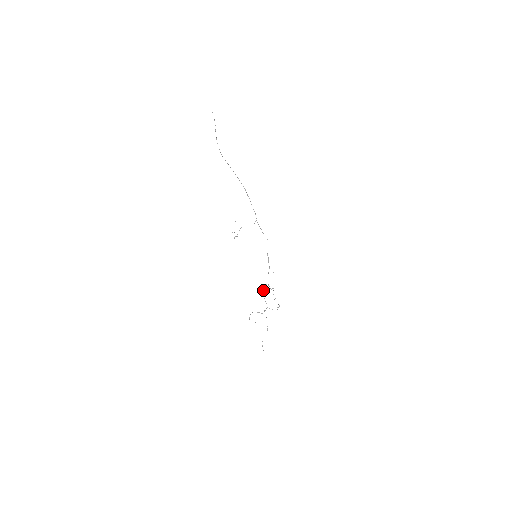
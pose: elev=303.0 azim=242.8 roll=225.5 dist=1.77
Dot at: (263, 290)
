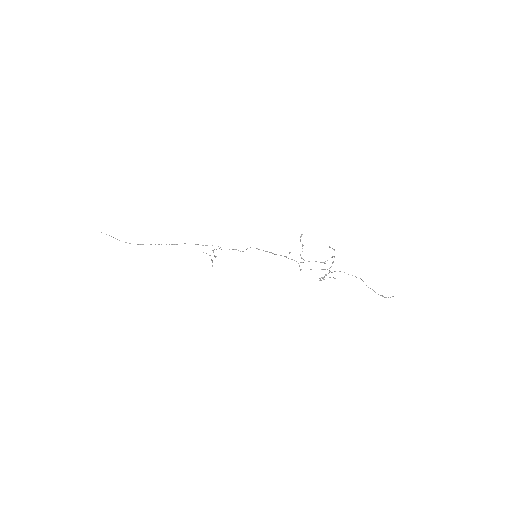
Dot at: occluded
